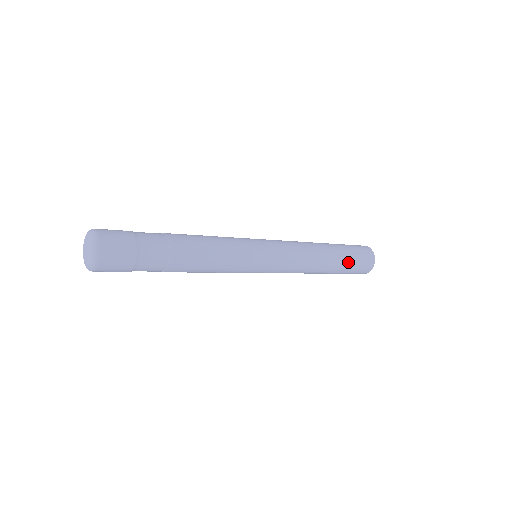
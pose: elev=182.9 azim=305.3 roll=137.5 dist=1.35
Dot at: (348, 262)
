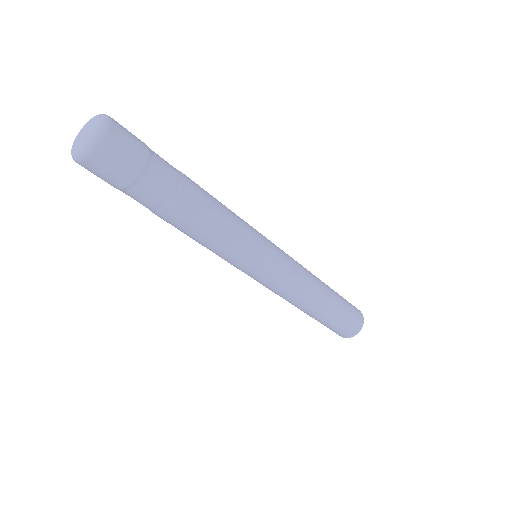
Dot at: (334, 319)
